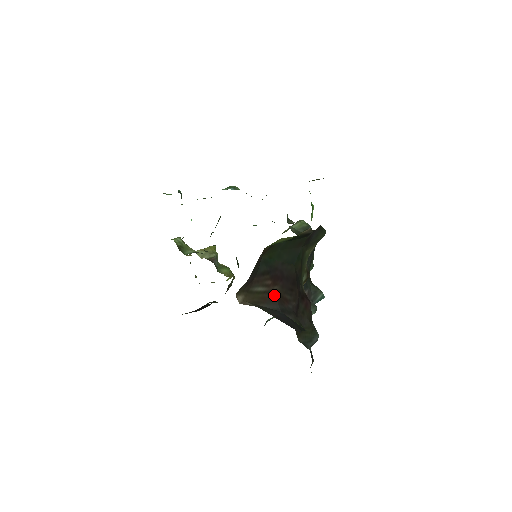
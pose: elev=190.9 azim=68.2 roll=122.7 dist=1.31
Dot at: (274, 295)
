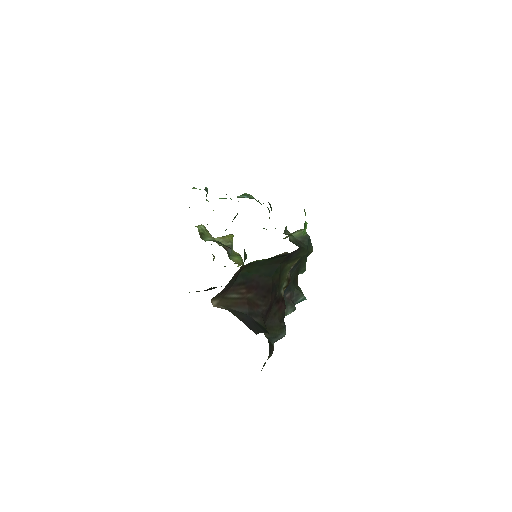
Dot at: (246, 301)
